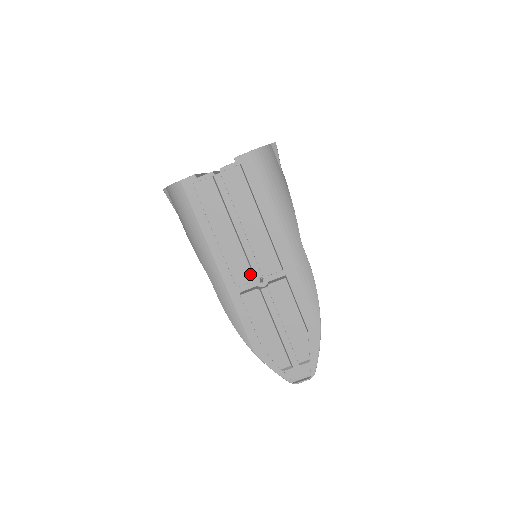
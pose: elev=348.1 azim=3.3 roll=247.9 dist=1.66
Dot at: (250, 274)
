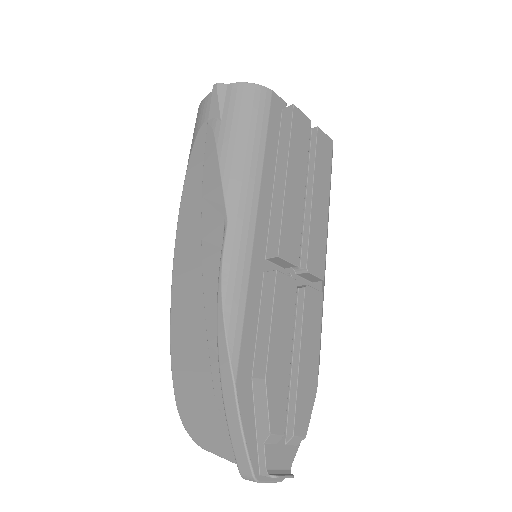
Dot at: (297, 254)
